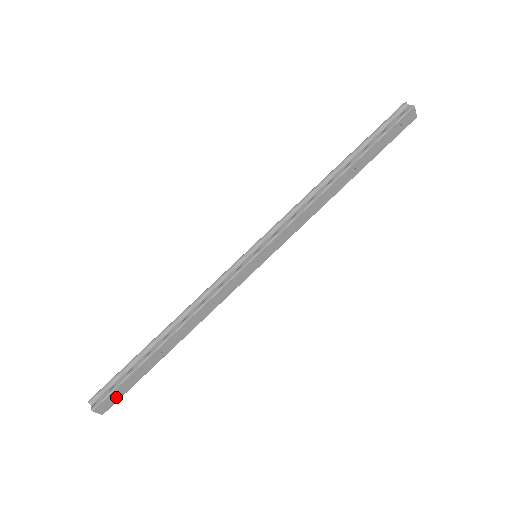
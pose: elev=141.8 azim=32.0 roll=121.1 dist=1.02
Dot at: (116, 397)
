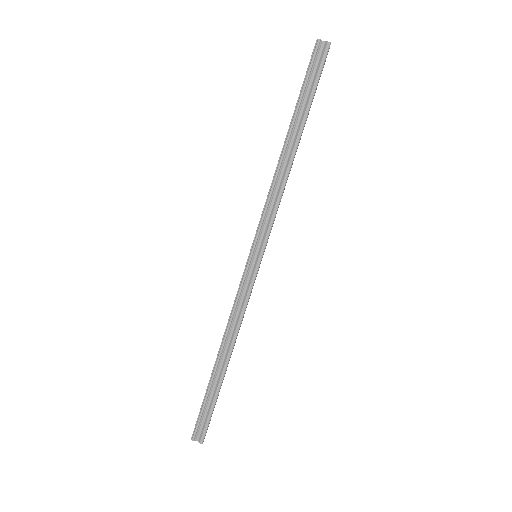
Dot at: occluded
